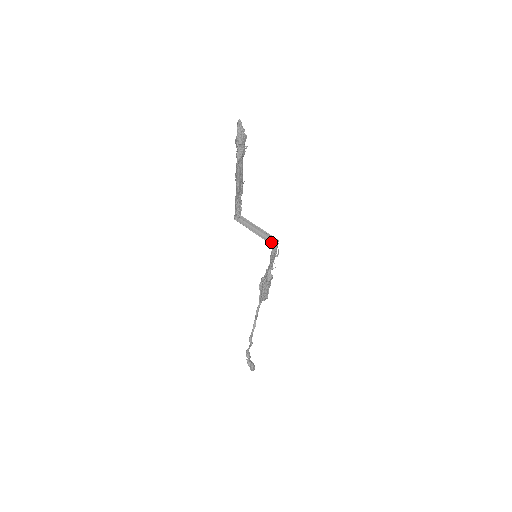
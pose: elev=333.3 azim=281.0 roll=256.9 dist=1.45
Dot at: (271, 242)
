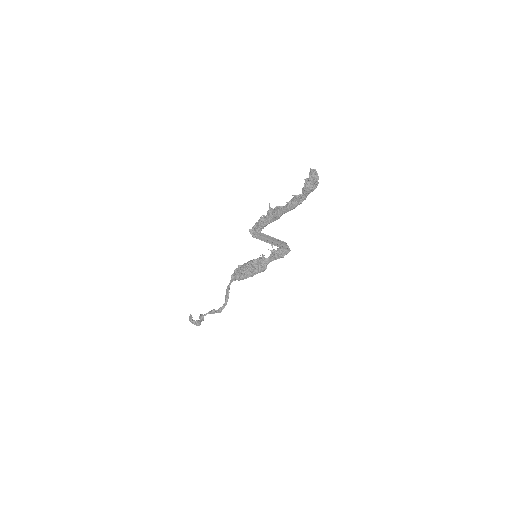
Dot at: (286, 248)
